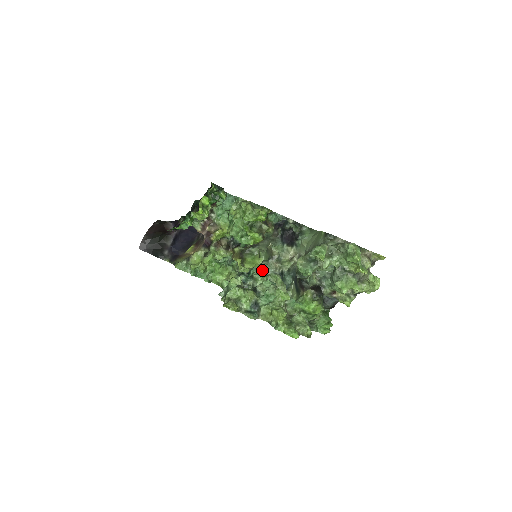
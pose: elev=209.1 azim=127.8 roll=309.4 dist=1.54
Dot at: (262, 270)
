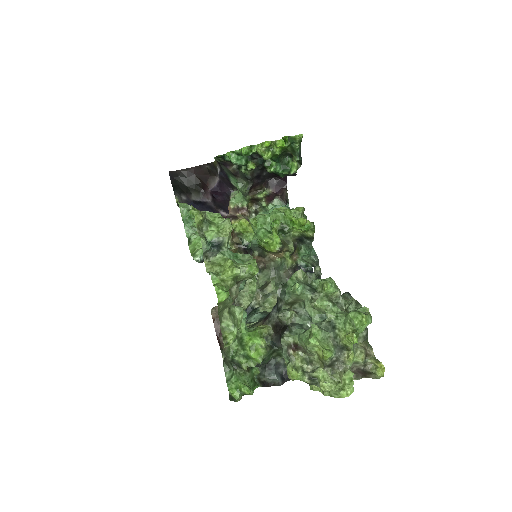
Dot at: occluded
